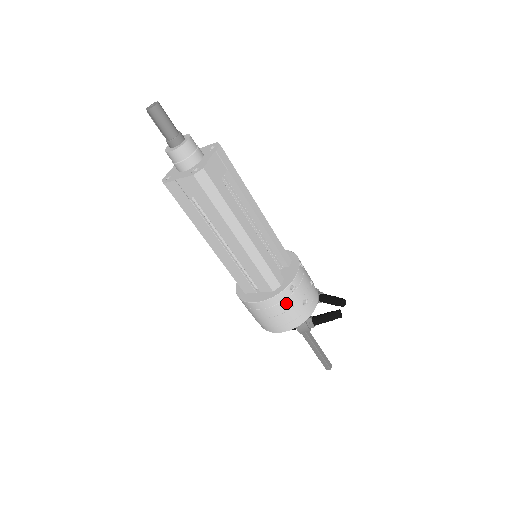
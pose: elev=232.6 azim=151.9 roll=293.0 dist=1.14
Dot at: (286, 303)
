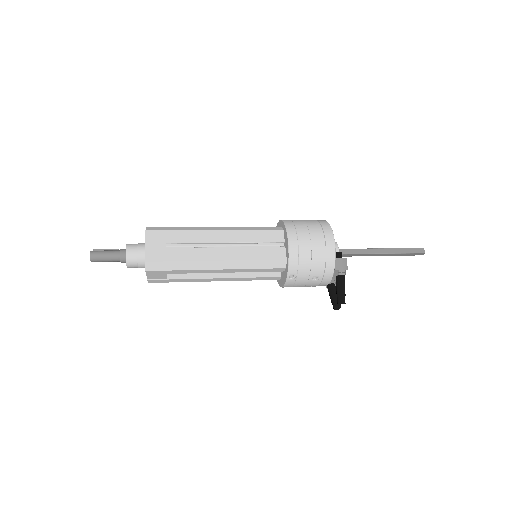
Dot at: occluded
